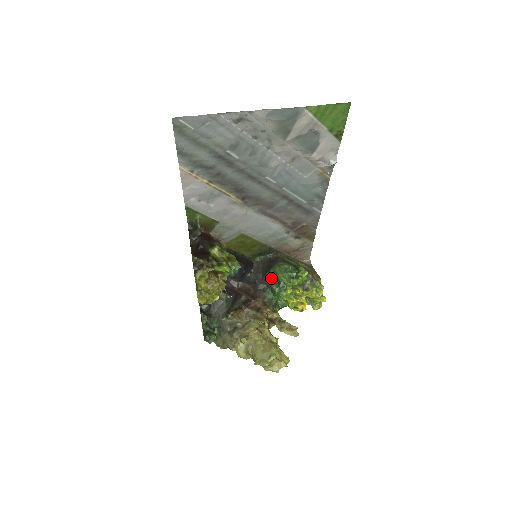
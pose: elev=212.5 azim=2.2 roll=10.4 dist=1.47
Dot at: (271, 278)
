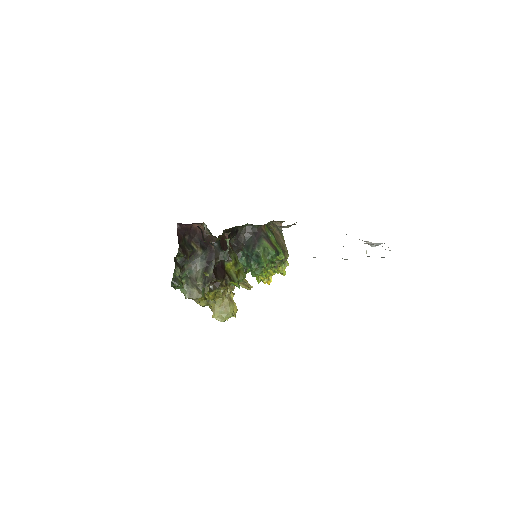
Dot at: (253, 257)
